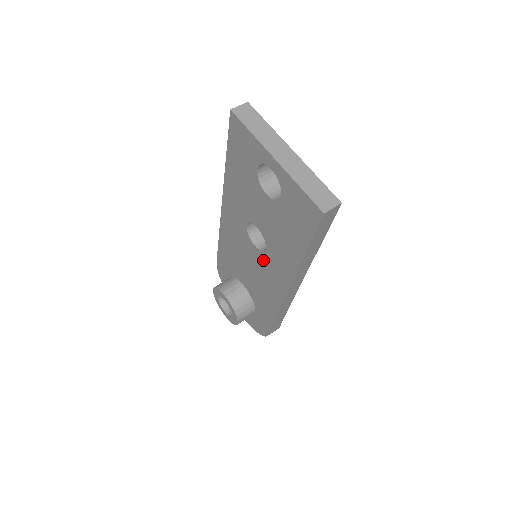
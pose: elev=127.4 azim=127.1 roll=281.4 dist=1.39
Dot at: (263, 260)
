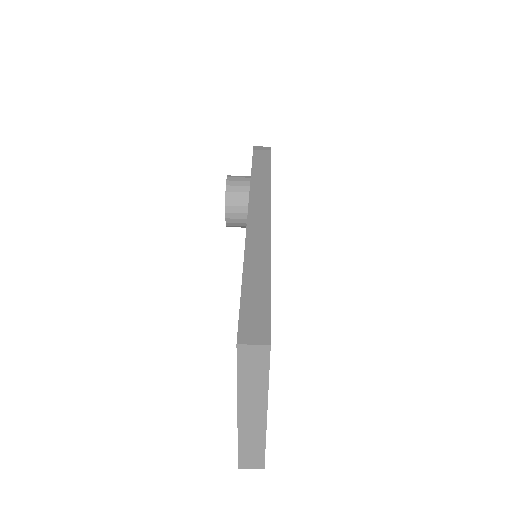
Dot at: occluded
